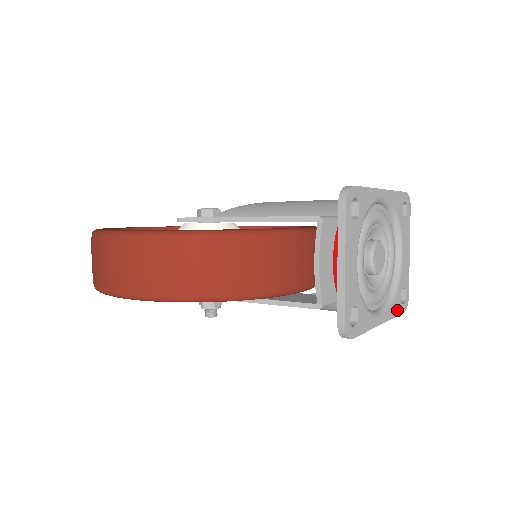
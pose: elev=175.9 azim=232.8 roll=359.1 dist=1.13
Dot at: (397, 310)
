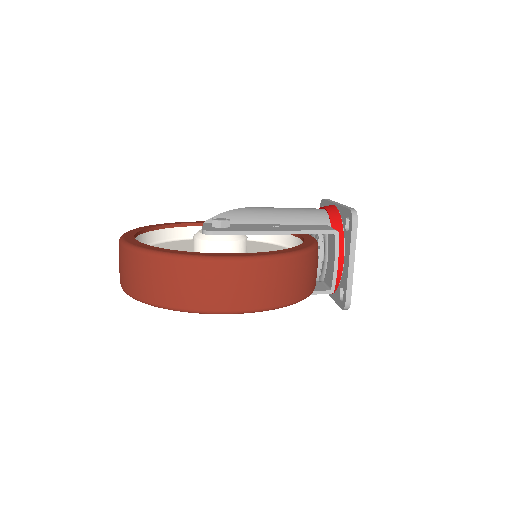
Dot at: occluded
